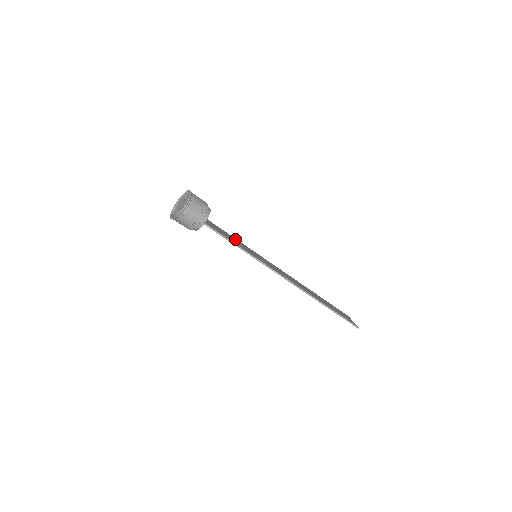
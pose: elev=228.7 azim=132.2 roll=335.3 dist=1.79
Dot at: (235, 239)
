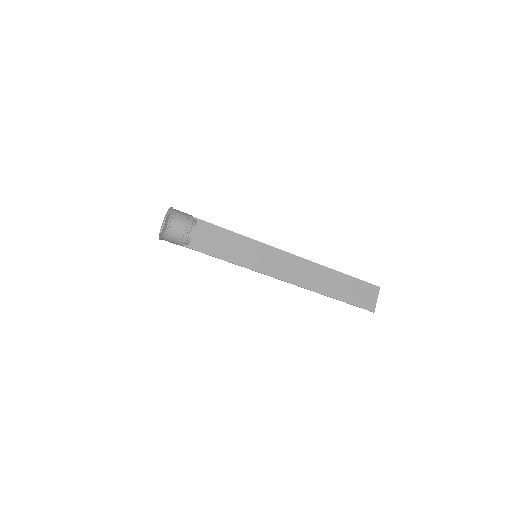
Dot at: (236, 238)
